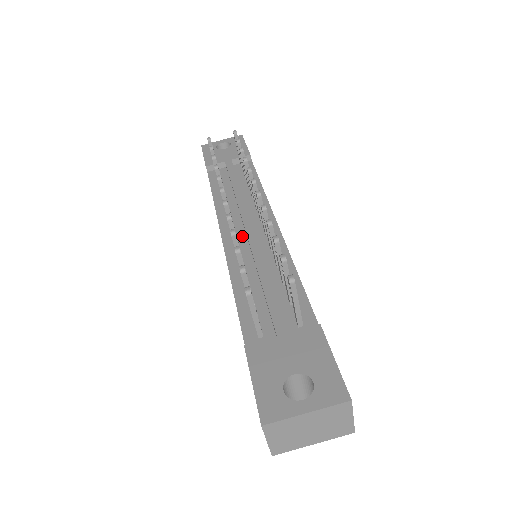
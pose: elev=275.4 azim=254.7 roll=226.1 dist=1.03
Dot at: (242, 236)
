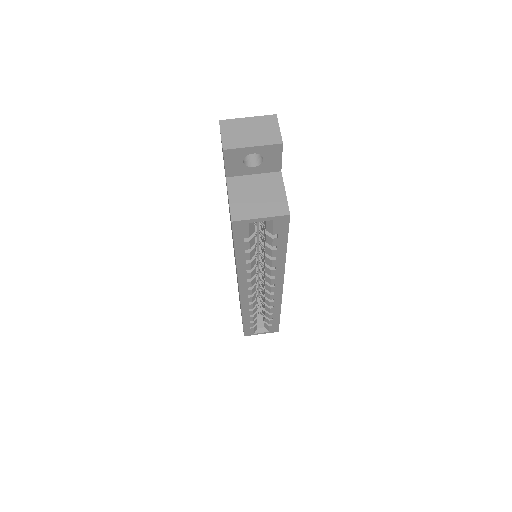
Dot at: occluded
